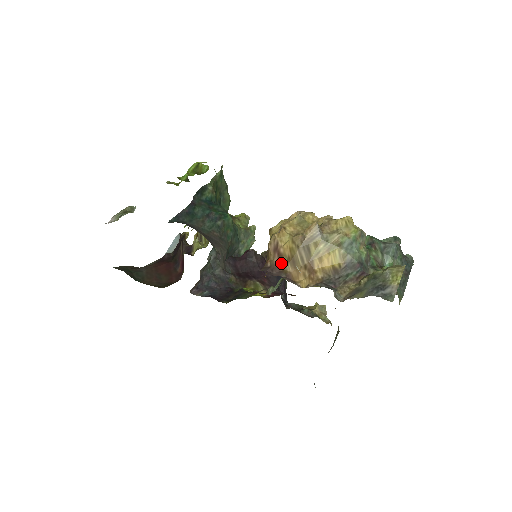
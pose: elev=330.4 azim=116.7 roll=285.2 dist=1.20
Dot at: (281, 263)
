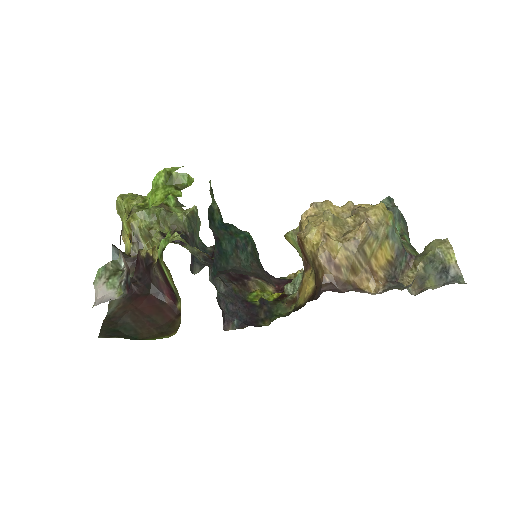
Dot at: (341, 275)
